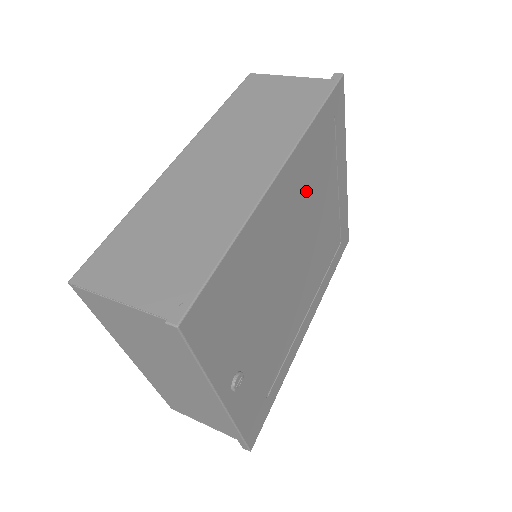
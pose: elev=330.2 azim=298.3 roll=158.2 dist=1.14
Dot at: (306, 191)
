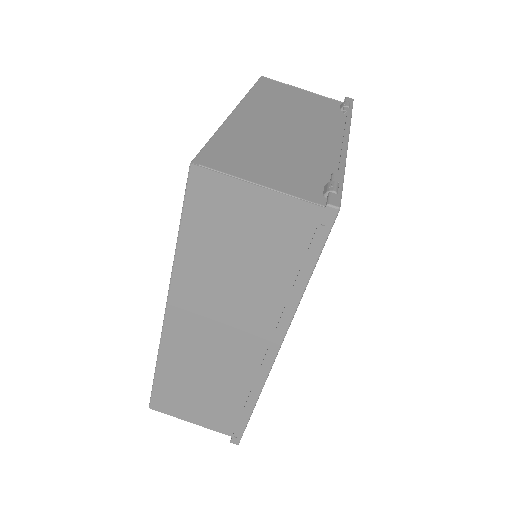
Dot at: occluded
